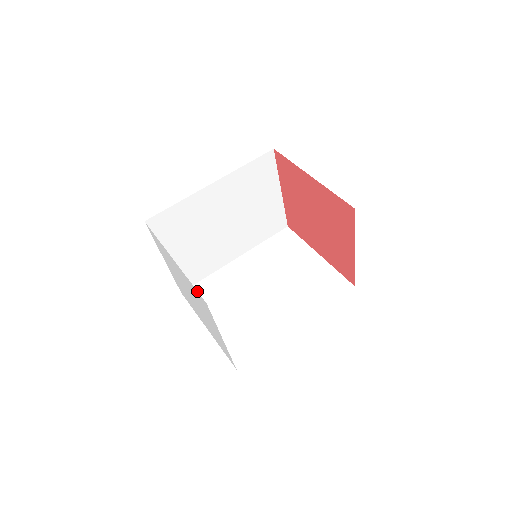
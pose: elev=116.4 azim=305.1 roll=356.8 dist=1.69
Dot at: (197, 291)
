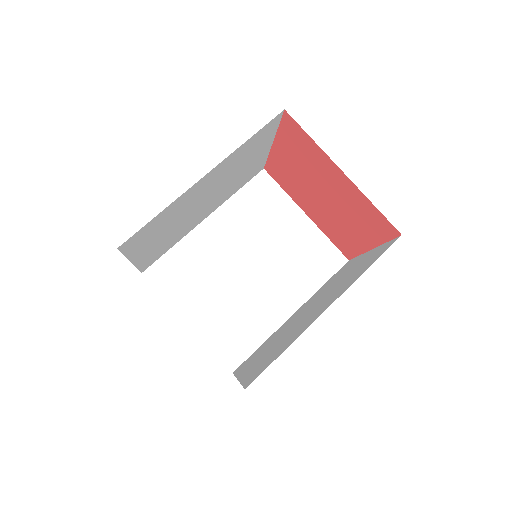
Dot at: occluded
